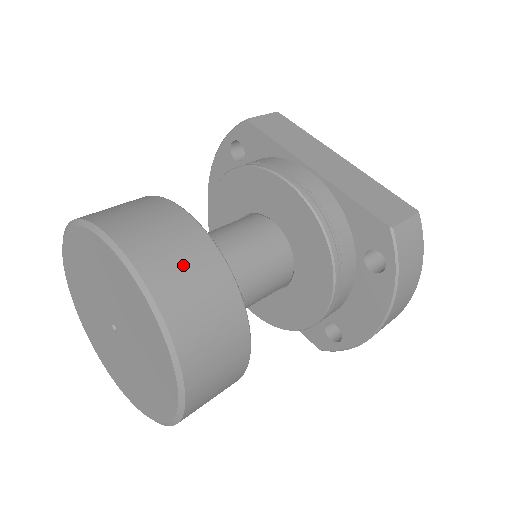
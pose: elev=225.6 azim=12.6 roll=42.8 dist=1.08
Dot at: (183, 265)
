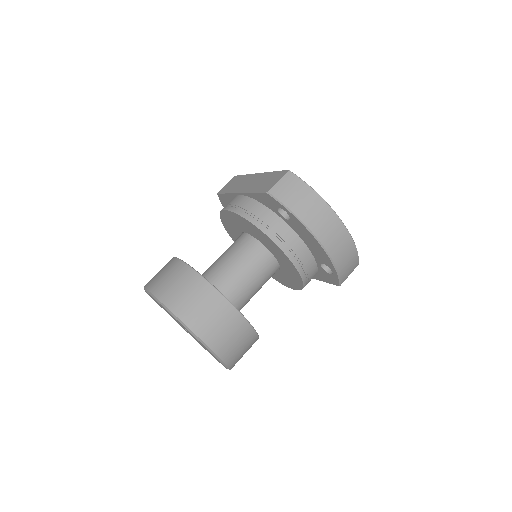
Dot at: (170, 279)
